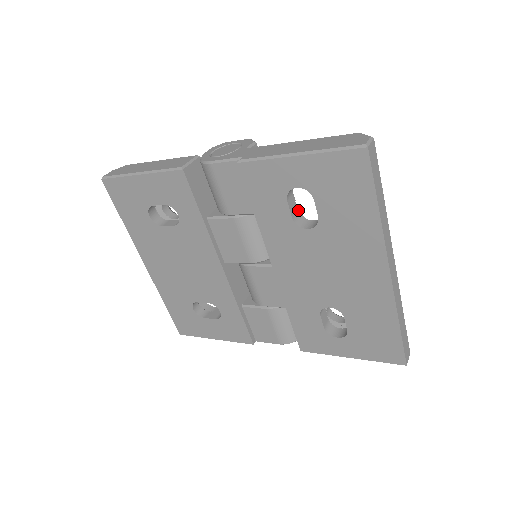
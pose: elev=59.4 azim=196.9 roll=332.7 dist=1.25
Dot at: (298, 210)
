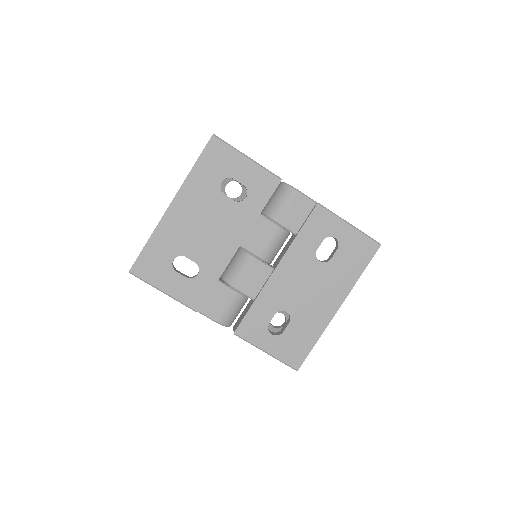
Dot at: occluded
